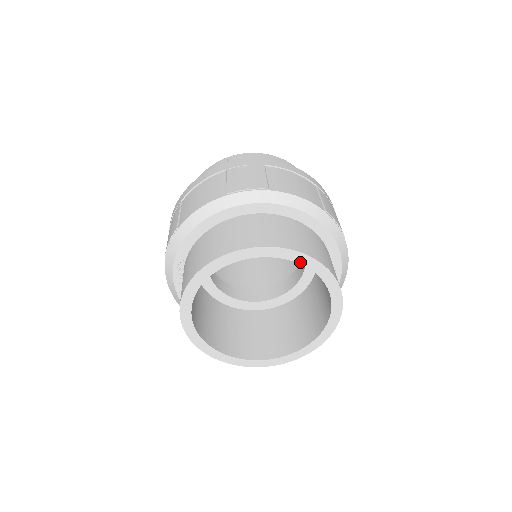
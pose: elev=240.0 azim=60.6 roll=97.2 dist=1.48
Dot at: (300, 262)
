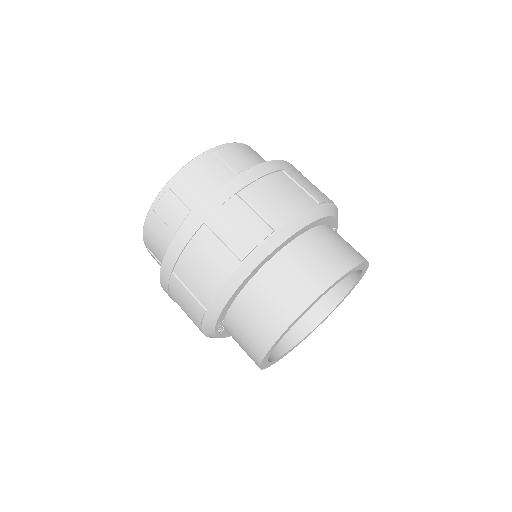
Dot at: (343, 278)
